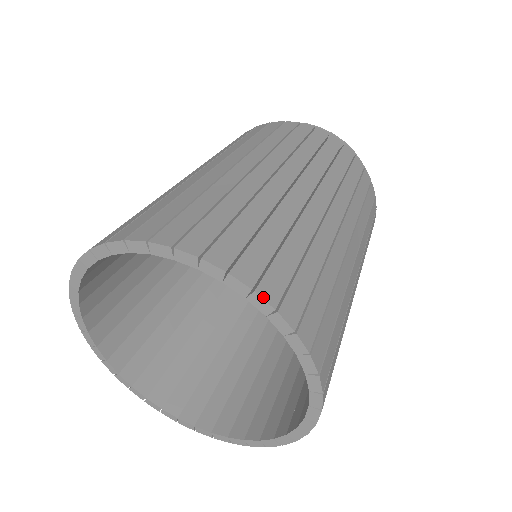
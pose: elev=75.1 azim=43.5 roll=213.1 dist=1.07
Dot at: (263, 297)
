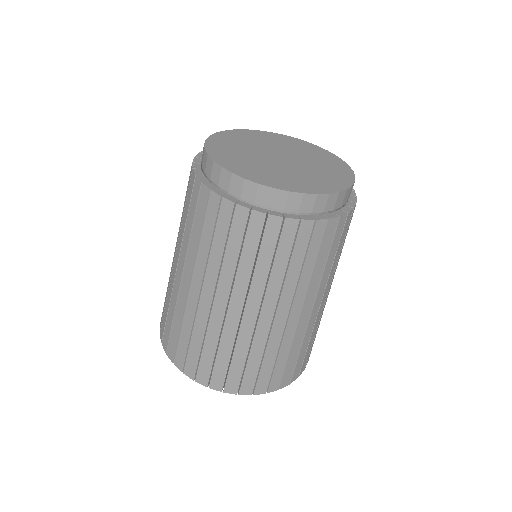
Dot at: occluded
